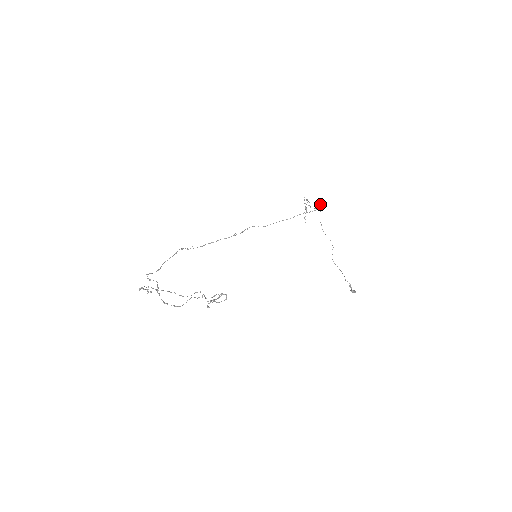
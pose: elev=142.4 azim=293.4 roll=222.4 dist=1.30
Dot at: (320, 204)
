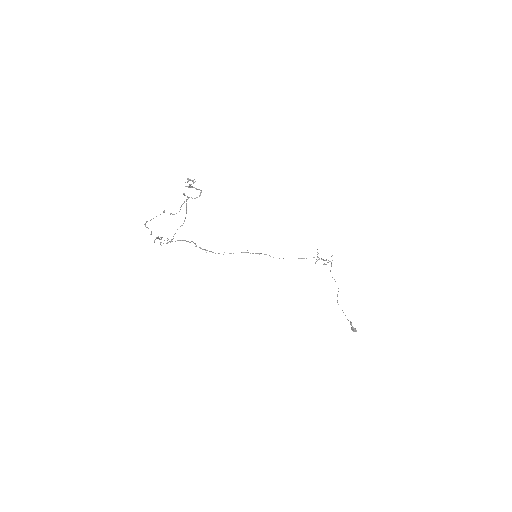
Dot at: occluded
